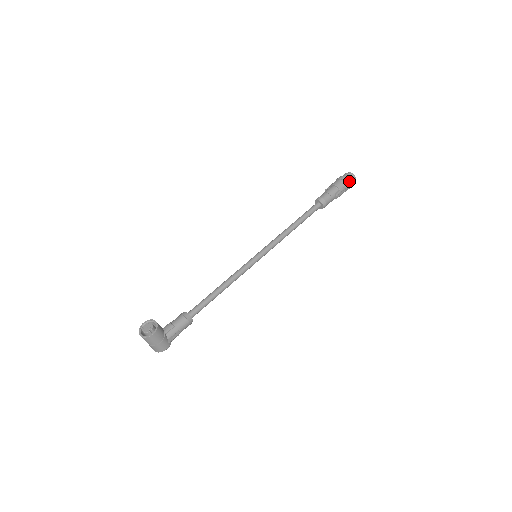
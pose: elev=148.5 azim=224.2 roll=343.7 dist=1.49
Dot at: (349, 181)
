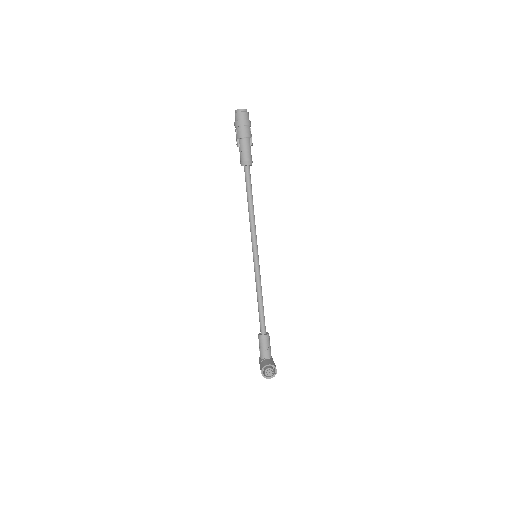
Dot at: (249, 121)
